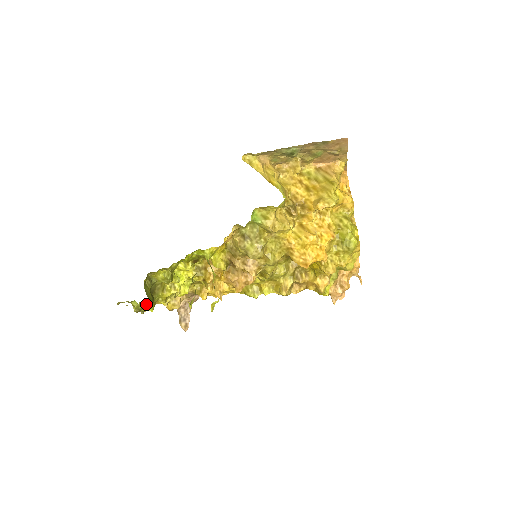
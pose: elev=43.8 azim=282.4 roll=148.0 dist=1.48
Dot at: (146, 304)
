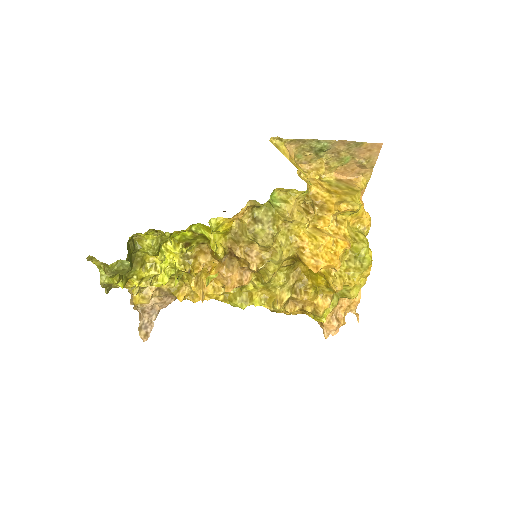
Dot at: (124, 265)
